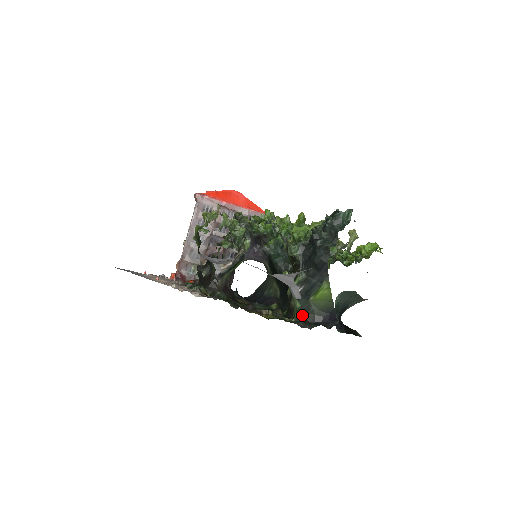
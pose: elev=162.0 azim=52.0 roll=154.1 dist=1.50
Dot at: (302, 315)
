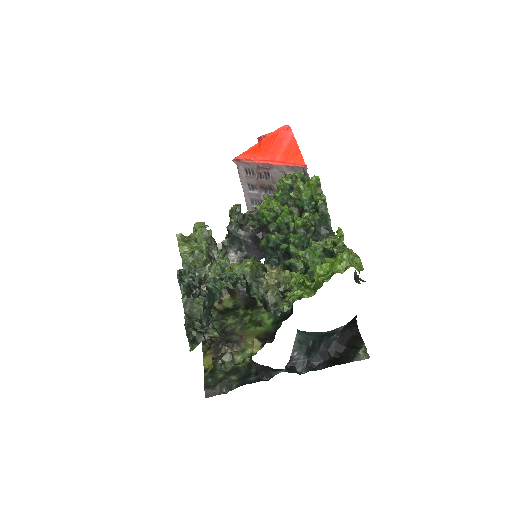
Dot at: (251, 358)
